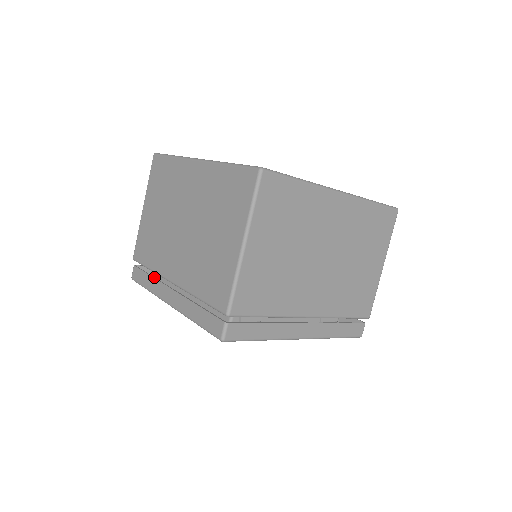
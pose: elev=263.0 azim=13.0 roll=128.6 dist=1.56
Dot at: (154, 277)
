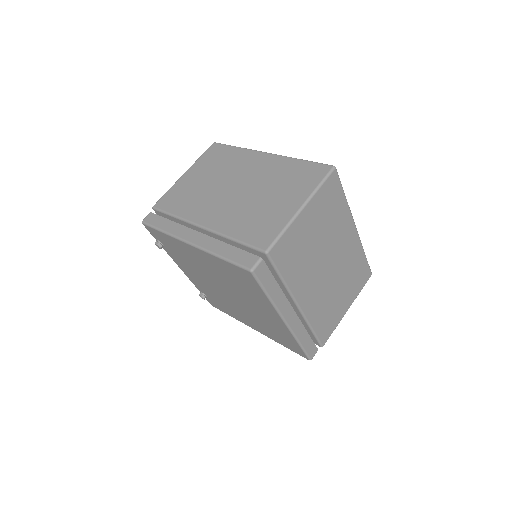
Dot at: occluded
